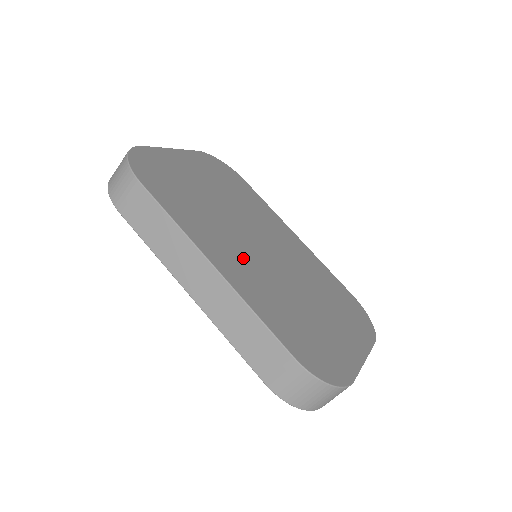
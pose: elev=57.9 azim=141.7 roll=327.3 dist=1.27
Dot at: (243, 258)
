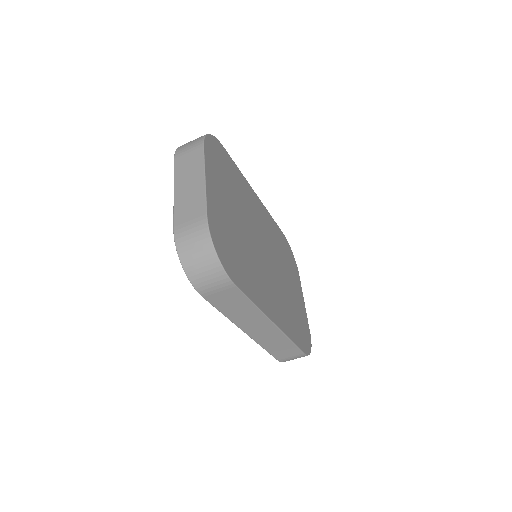
Dot at: (271, 288)
